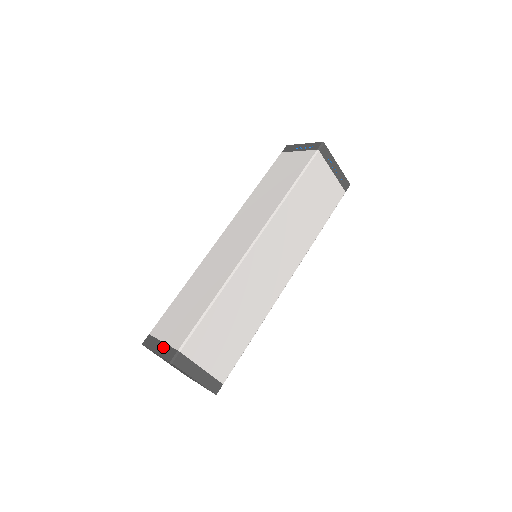
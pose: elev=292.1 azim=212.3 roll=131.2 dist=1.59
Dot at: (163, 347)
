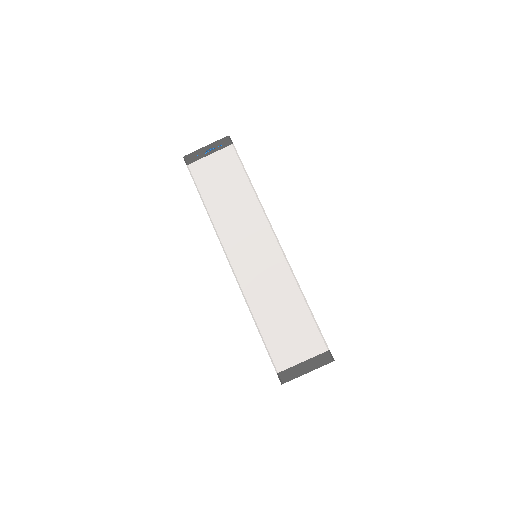
Dot at: (310, 363)
